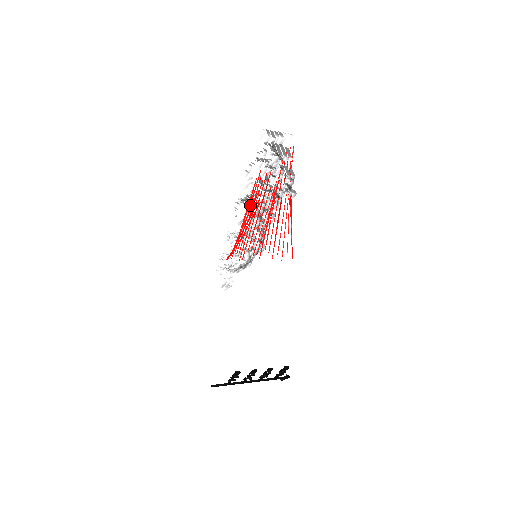
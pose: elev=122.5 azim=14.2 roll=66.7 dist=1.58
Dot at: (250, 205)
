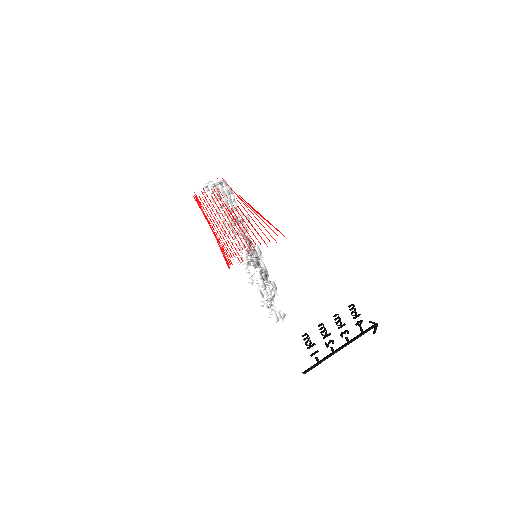
Dot at: (209, 218)
